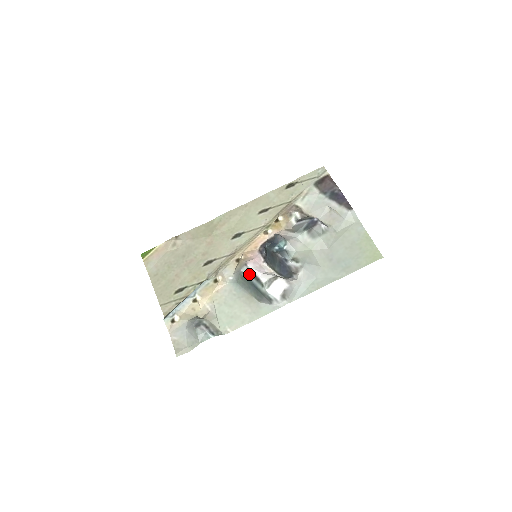
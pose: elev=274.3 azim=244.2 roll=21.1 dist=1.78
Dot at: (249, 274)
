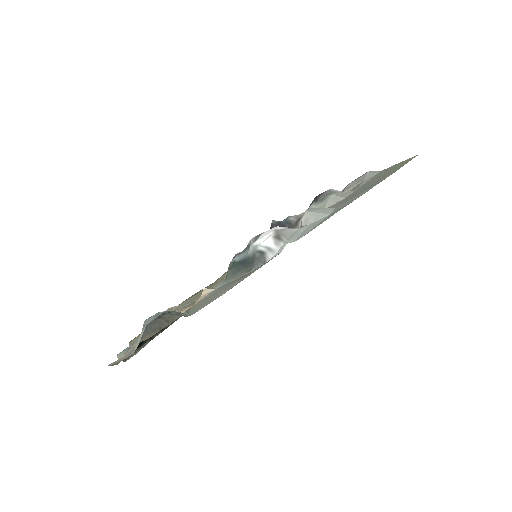
Dot at: (237, 256)
